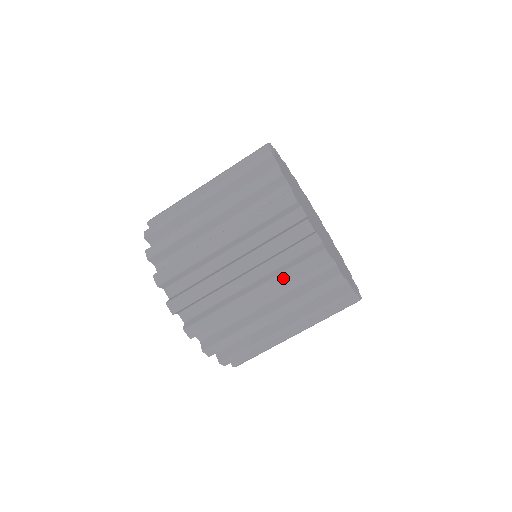
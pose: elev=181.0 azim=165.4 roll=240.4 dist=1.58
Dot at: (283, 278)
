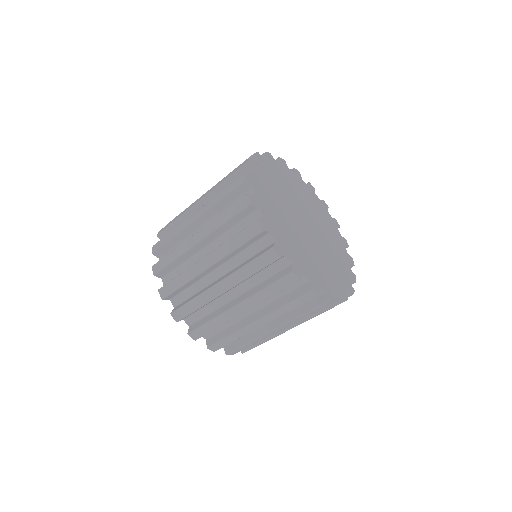
Dot at: occluded
